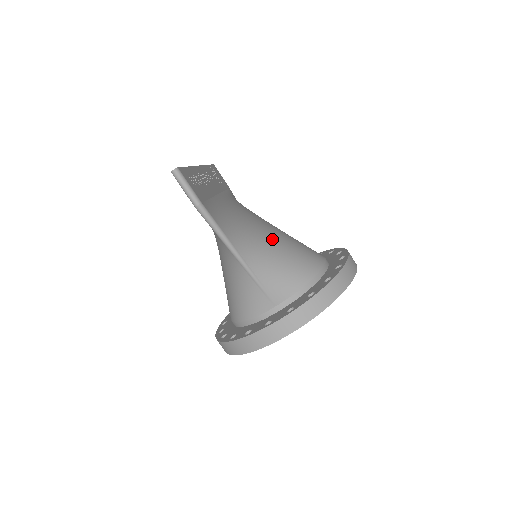
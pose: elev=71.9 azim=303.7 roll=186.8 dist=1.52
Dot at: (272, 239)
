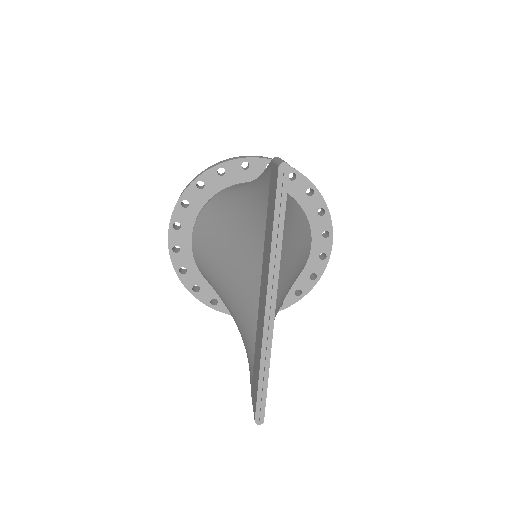
Dot at: occluded
